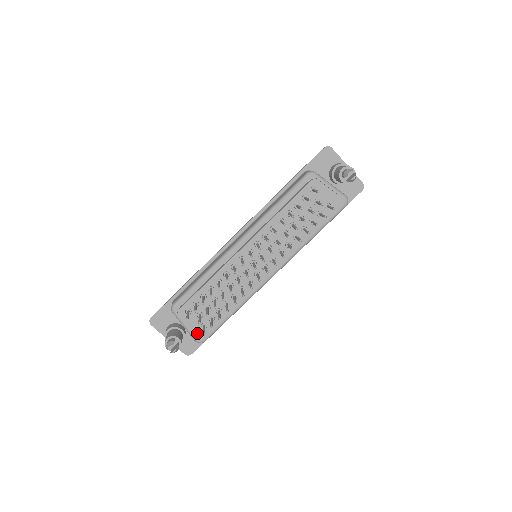
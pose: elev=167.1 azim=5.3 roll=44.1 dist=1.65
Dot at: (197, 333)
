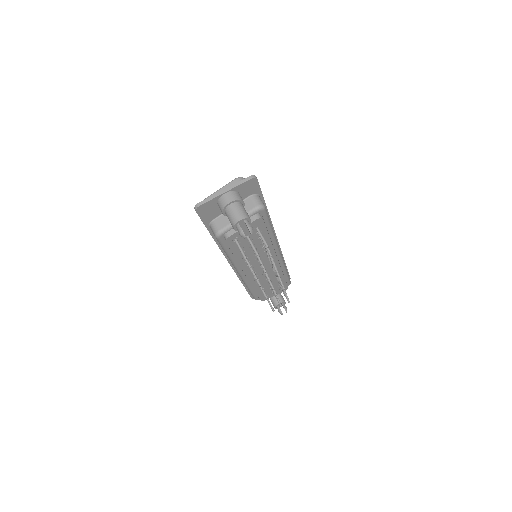
Dot at: occluded
